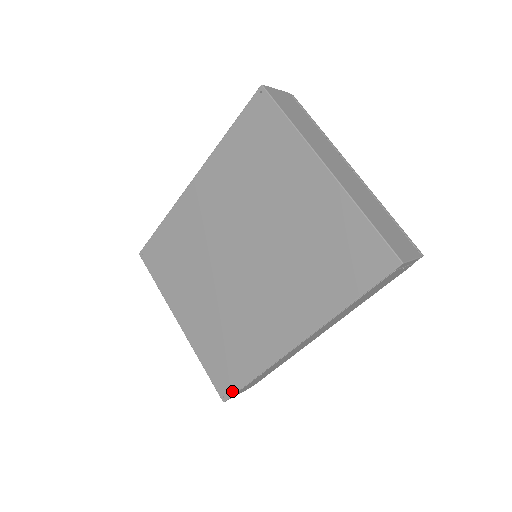
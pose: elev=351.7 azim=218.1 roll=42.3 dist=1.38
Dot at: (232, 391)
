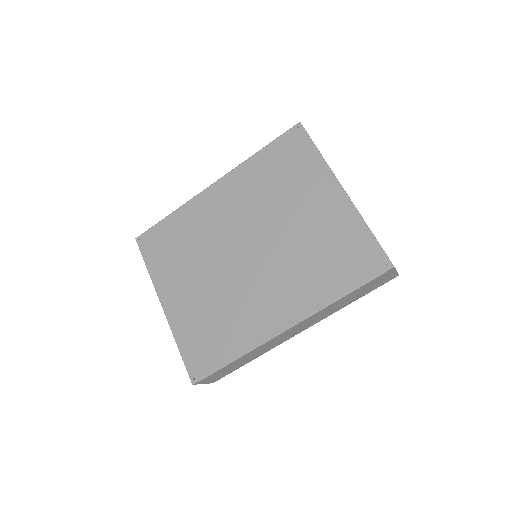
Dot at: (206, 373)
